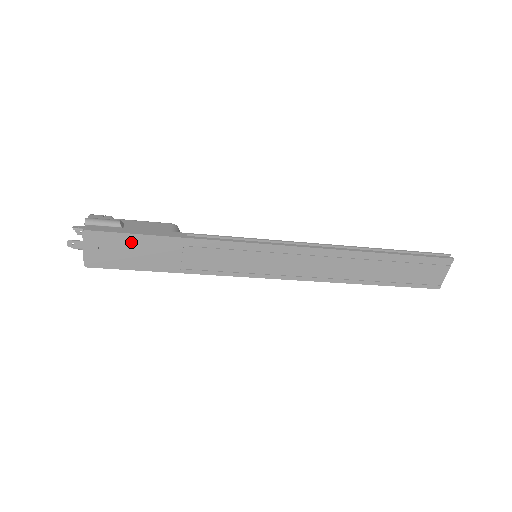
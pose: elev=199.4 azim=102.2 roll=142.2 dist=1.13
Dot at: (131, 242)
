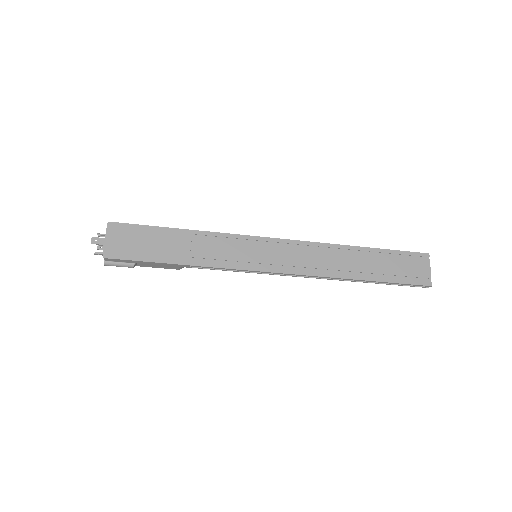
Dot at: (147, 233)
